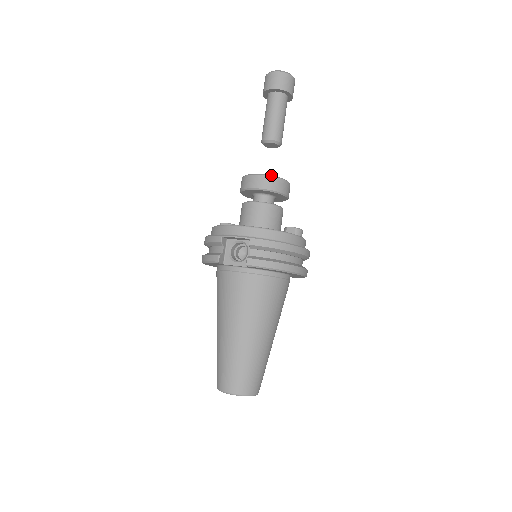
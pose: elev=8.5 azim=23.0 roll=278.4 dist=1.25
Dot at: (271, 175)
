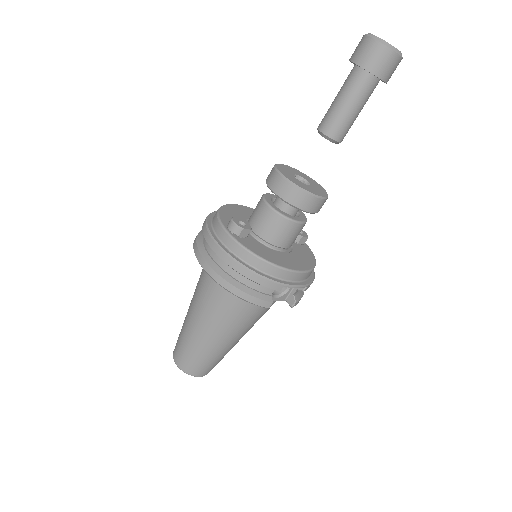
Dot at: occluded
